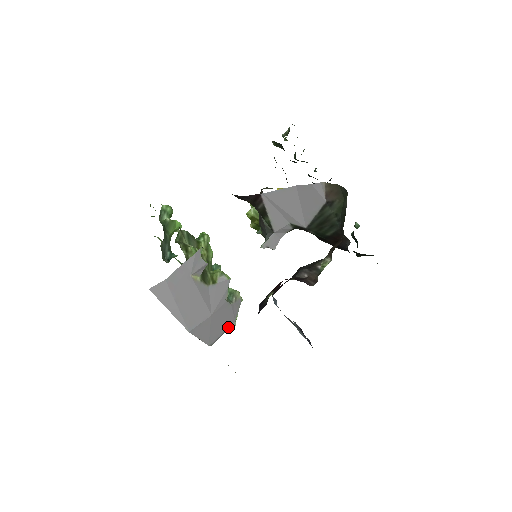
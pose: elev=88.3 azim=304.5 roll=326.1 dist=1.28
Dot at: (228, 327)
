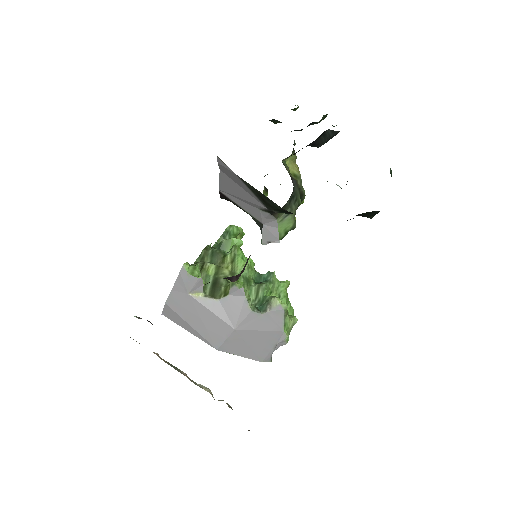
Dot at: (278, 339)
